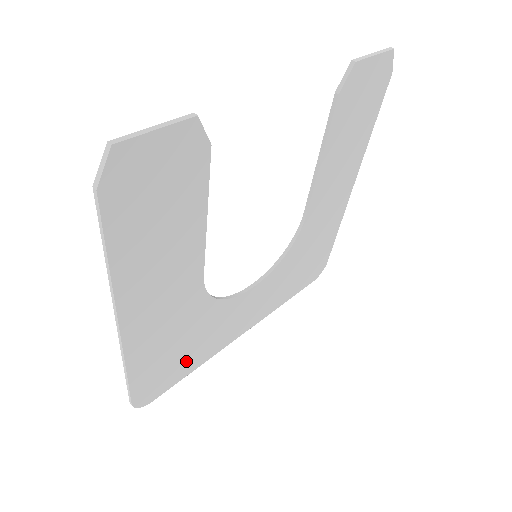
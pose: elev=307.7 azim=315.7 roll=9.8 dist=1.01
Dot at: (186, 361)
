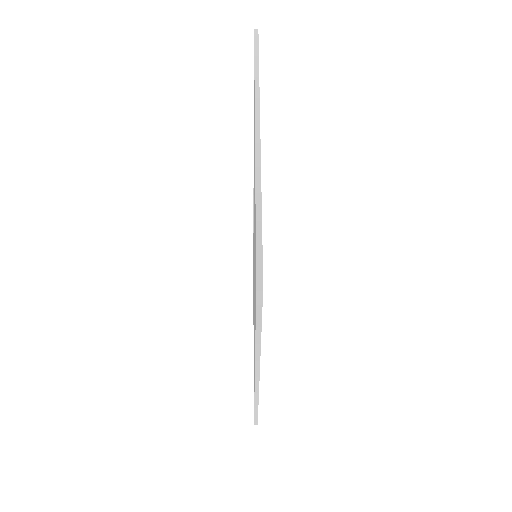
Dot at: occluded
